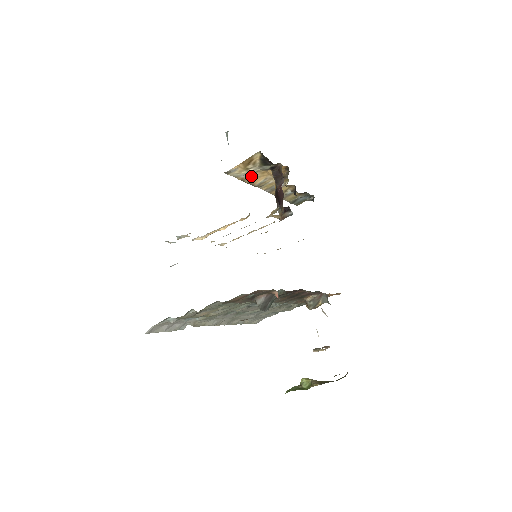
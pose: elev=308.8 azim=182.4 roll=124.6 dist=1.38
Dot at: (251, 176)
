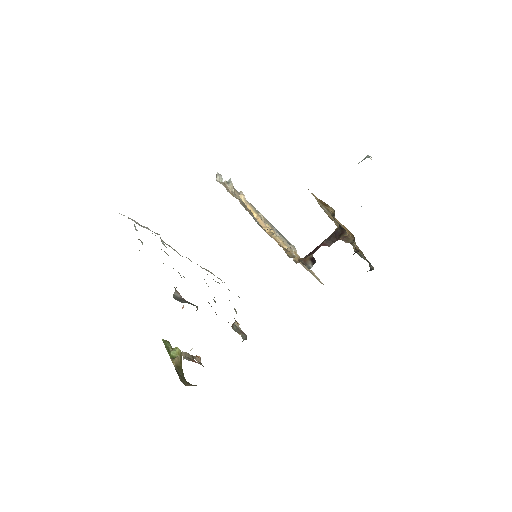
Dot at: occluded
